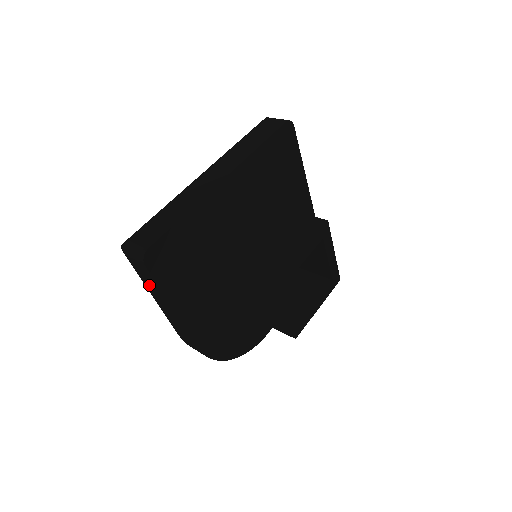
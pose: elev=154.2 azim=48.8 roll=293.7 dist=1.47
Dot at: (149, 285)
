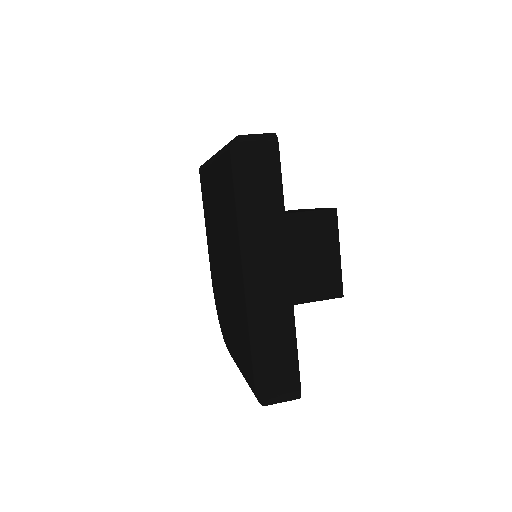
Dot at: occluded
